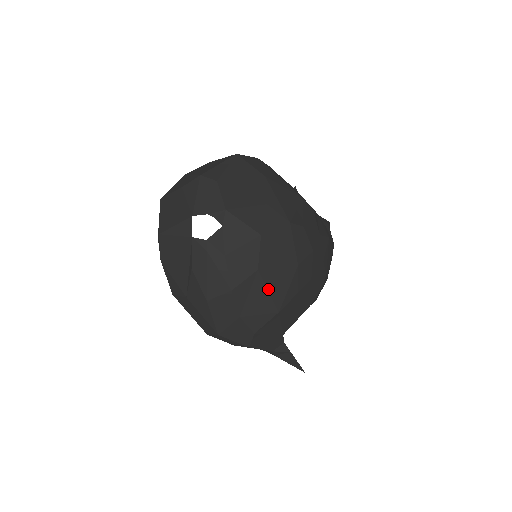
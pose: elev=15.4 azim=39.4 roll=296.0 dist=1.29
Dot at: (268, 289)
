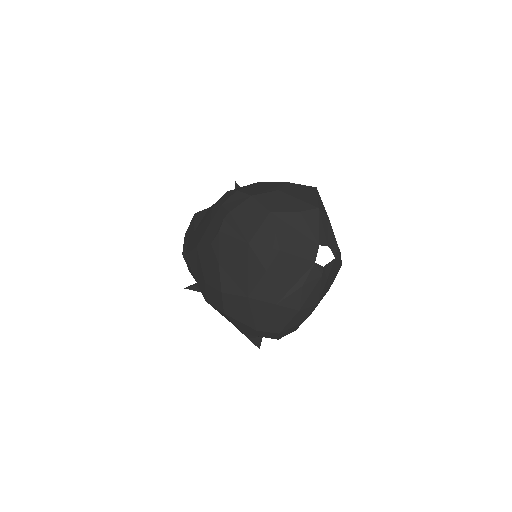
Dot at: occluded
